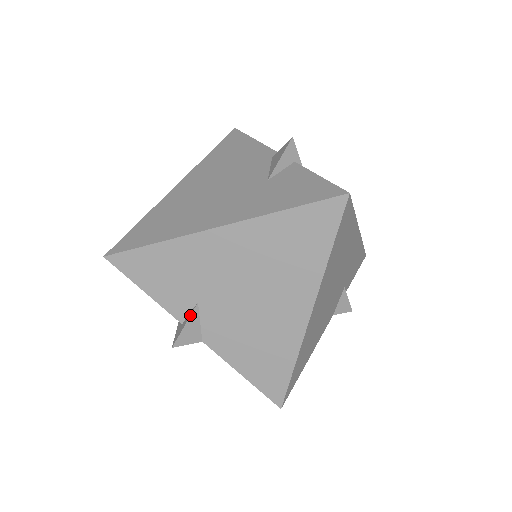
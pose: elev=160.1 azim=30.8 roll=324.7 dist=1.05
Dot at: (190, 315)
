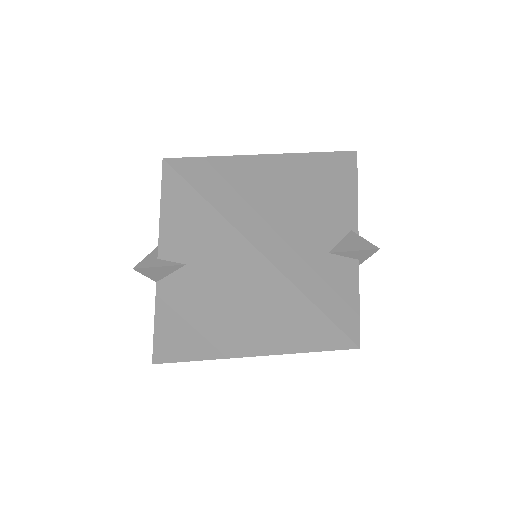
Dot at: (171, 265)
